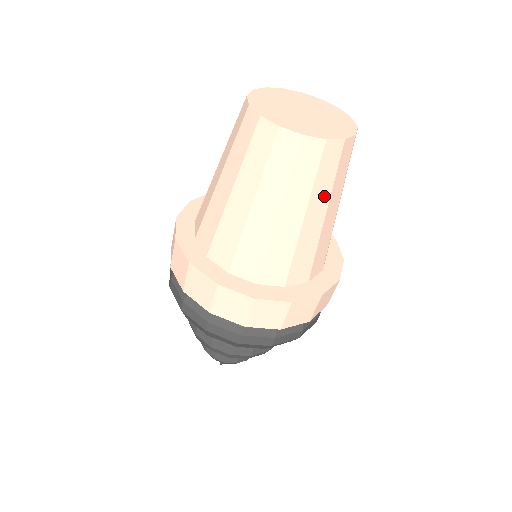
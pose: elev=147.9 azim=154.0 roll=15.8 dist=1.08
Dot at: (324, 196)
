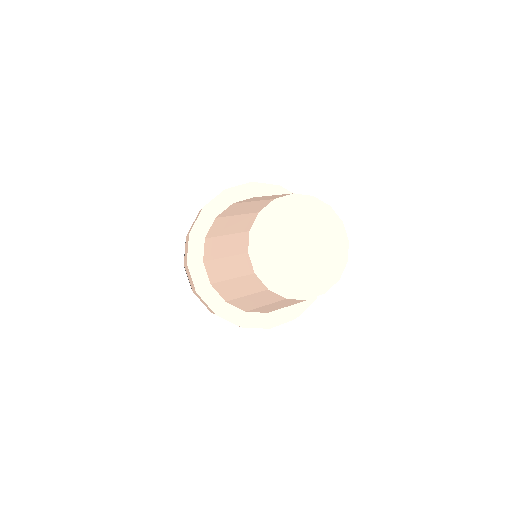
Dot at: occluded
